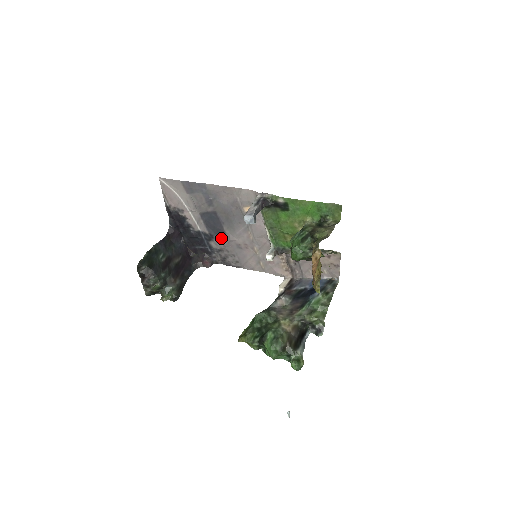
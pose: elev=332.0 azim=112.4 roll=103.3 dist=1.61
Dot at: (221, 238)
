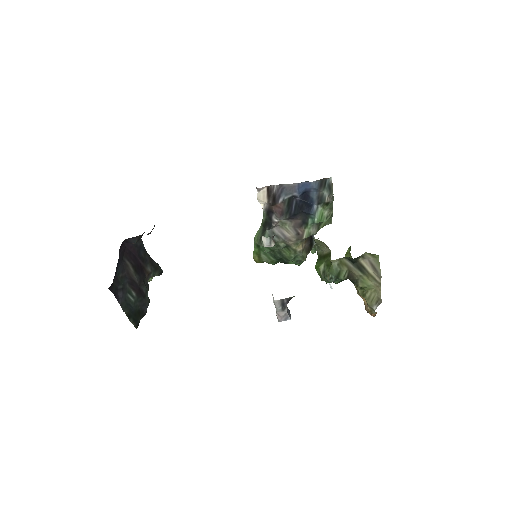
Dot at: occluded
